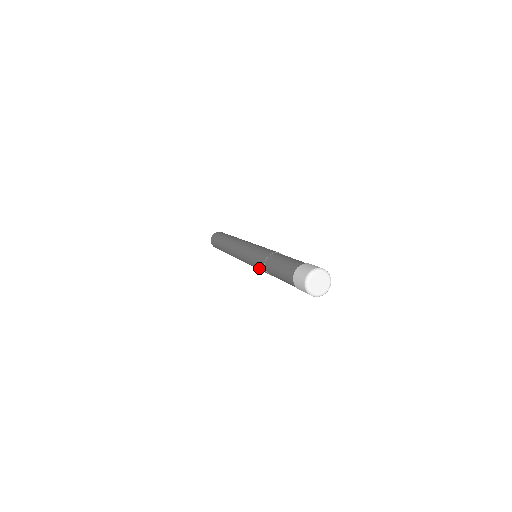
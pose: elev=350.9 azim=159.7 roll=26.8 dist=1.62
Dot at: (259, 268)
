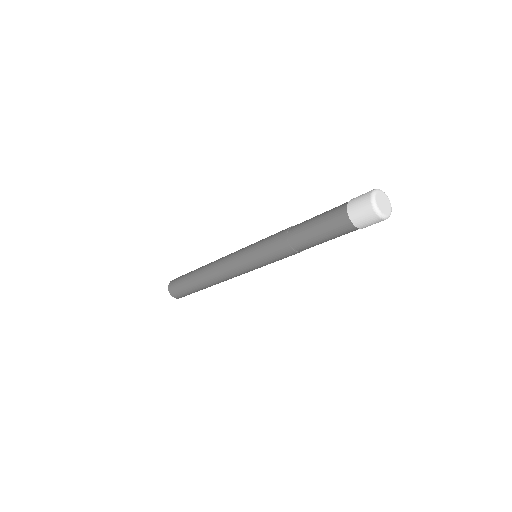
Dot at: (272, 242)
